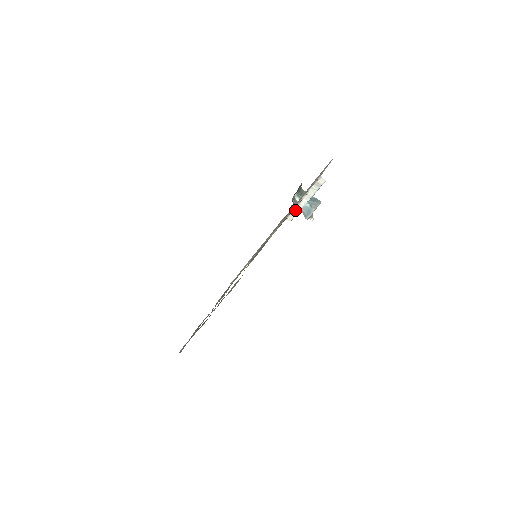
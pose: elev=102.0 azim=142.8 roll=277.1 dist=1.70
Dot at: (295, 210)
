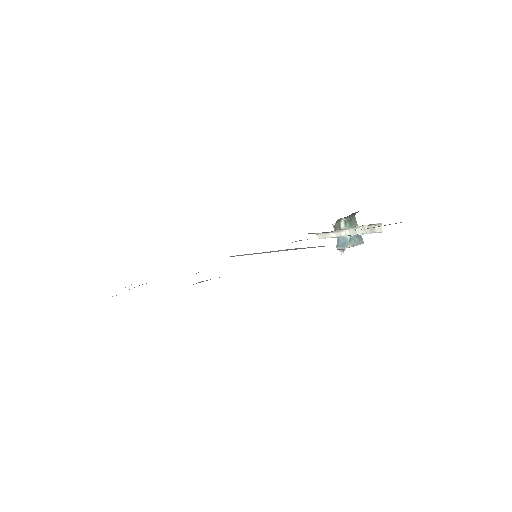
Dot at: (332, 233)
